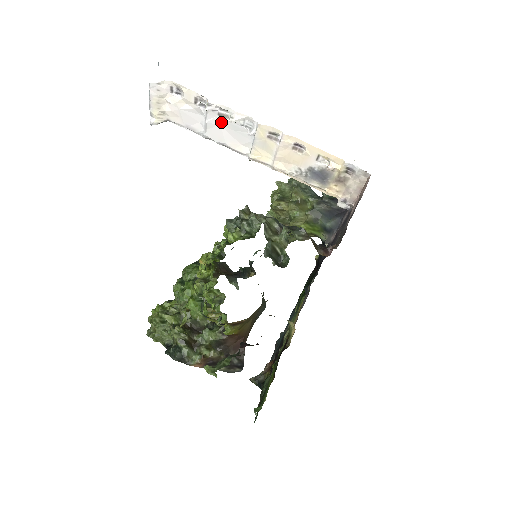
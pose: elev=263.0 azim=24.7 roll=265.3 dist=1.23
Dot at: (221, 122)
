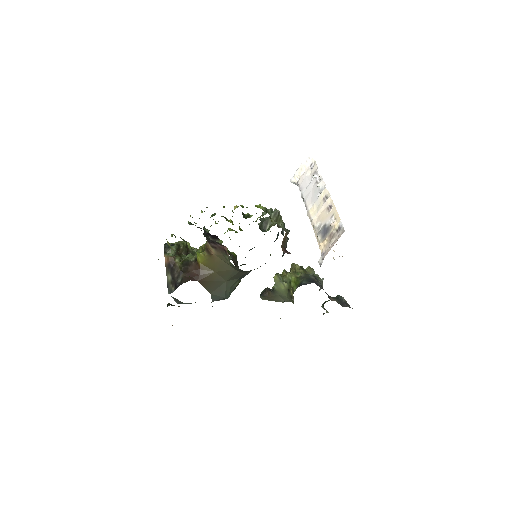
Dot at: (314, 187)
